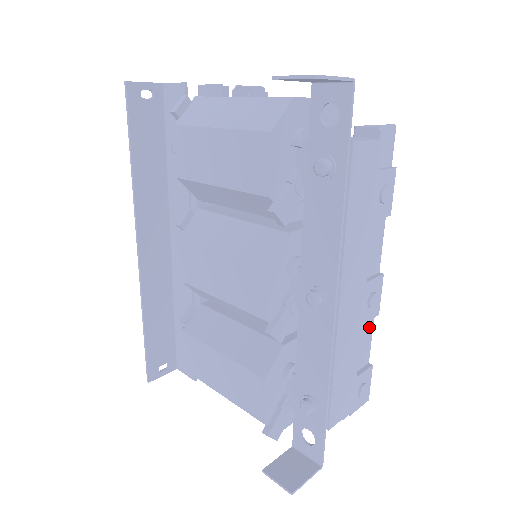
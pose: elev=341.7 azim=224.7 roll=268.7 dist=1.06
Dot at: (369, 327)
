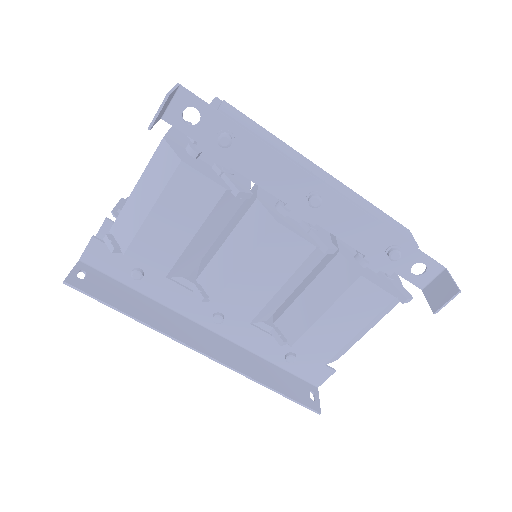
Dot at: occluded
